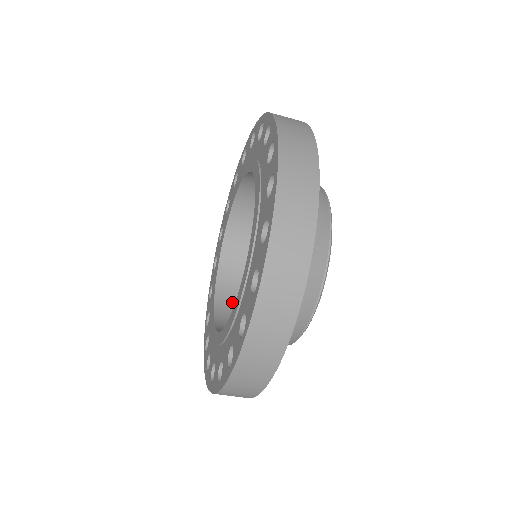
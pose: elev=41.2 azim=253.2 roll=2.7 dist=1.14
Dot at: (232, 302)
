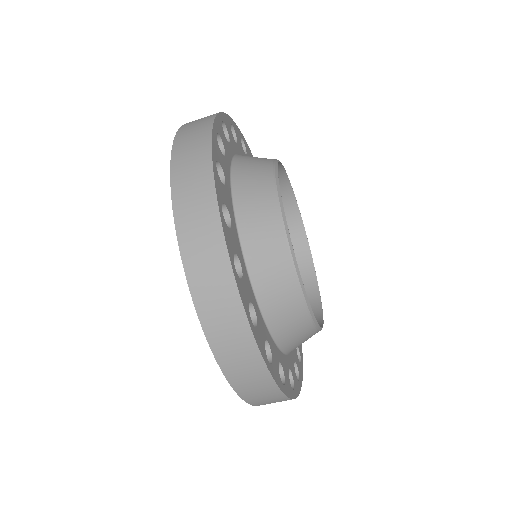
Dot at: occluded
